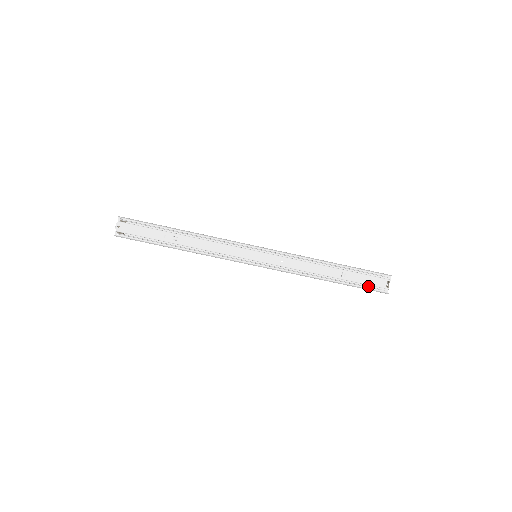
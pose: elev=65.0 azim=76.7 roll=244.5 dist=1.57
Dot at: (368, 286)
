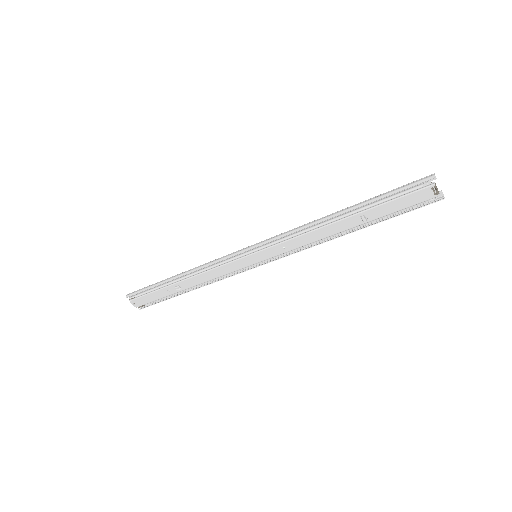
Dot at: (407, 209)
